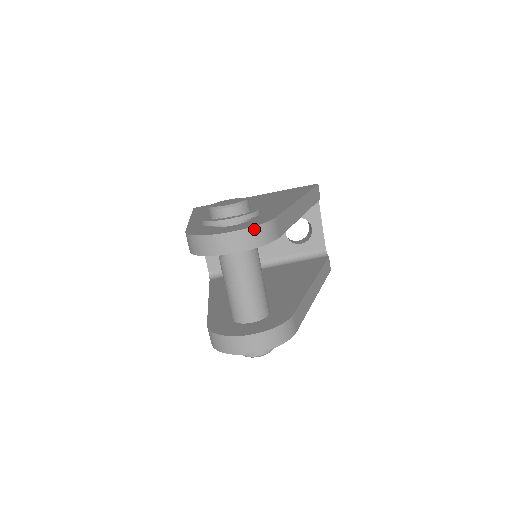
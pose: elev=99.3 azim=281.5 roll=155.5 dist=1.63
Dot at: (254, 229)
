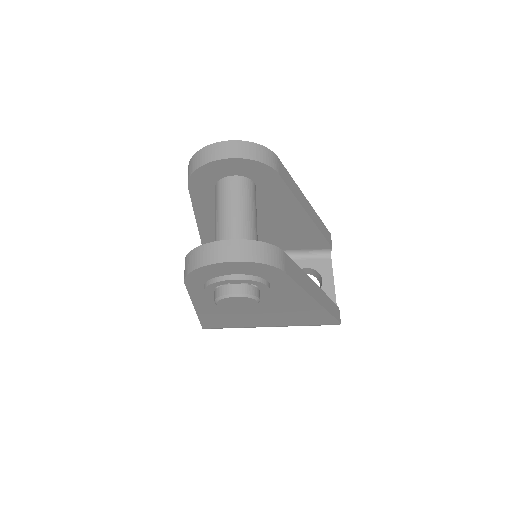
Dot at: (253, 145)
